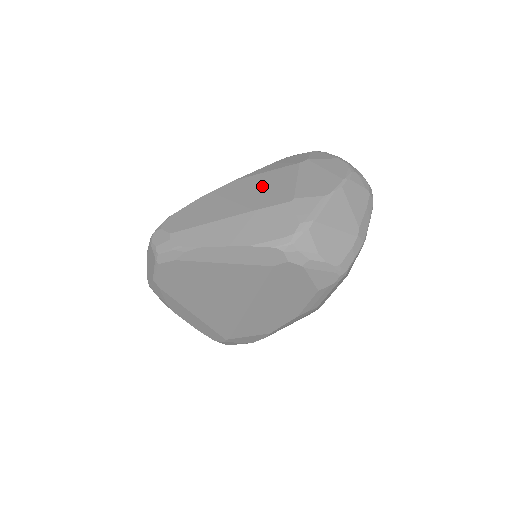
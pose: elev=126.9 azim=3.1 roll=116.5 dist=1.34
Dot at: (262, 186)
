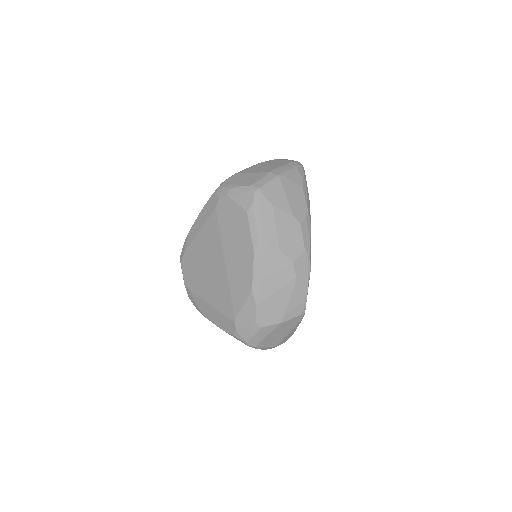
Dot at: occluded
